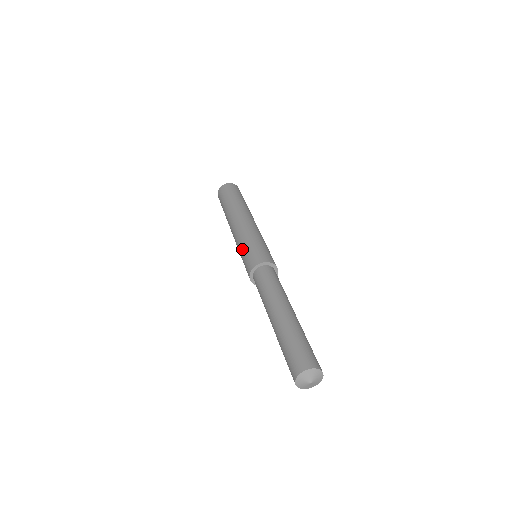
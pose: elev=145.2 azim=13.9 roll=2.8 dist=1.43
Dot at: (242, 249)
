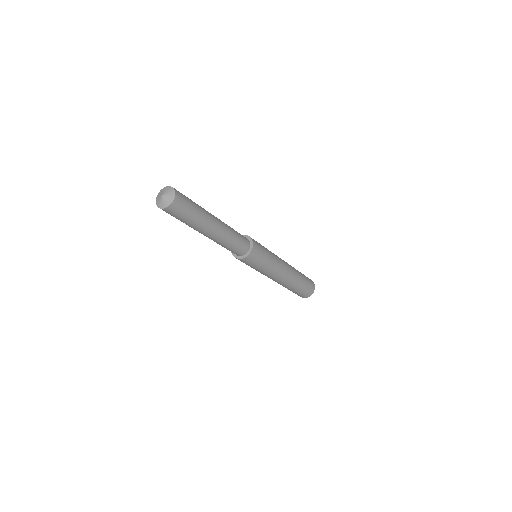
Dot at: occluded
